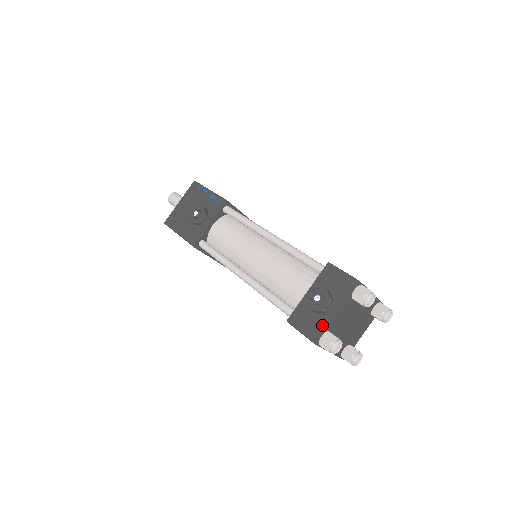
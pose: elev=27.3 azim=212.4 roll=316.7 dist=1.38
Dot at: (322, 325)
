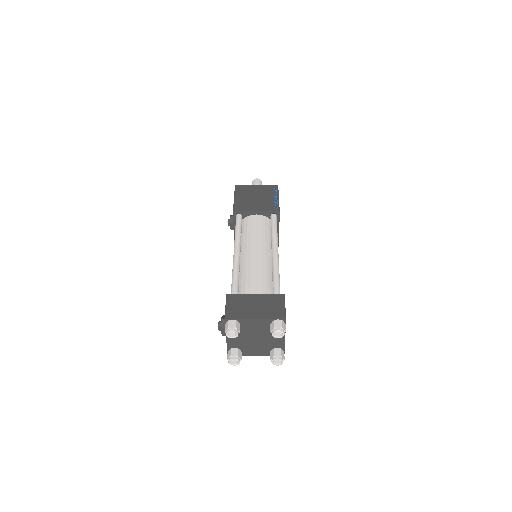
Dot at: (227, 344)
